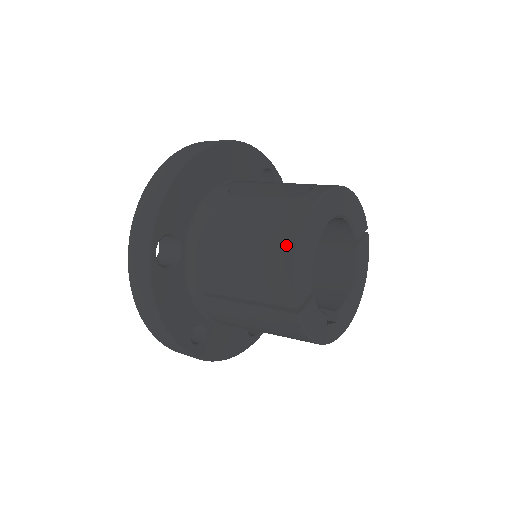
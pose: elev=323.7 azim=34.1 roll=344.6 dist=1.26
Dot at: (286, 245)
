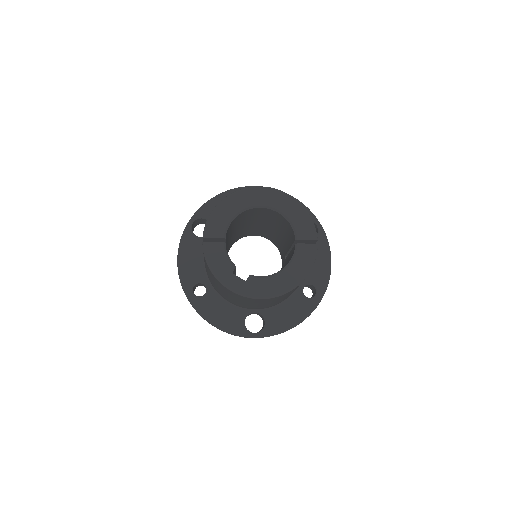
Dot at: occluded
